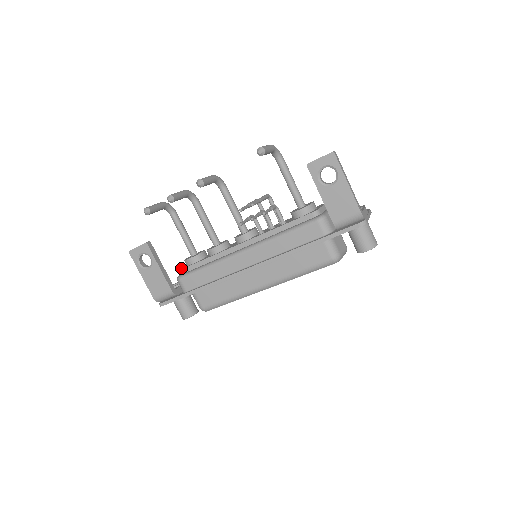
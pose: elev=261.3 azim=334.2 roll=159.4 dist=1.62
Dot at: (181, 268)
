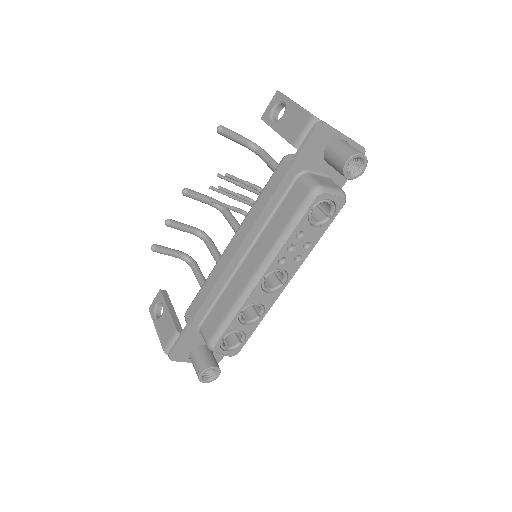
Dot at: occluded
